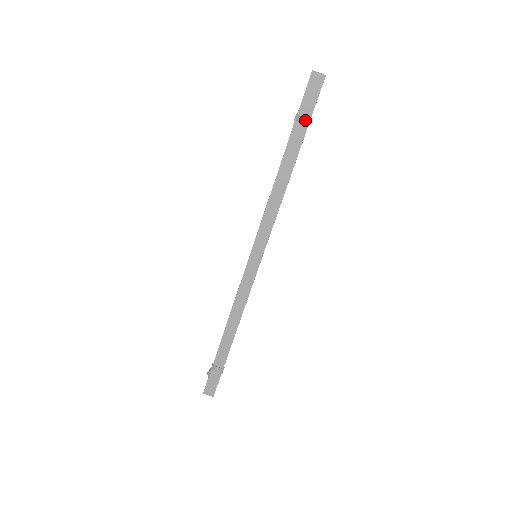
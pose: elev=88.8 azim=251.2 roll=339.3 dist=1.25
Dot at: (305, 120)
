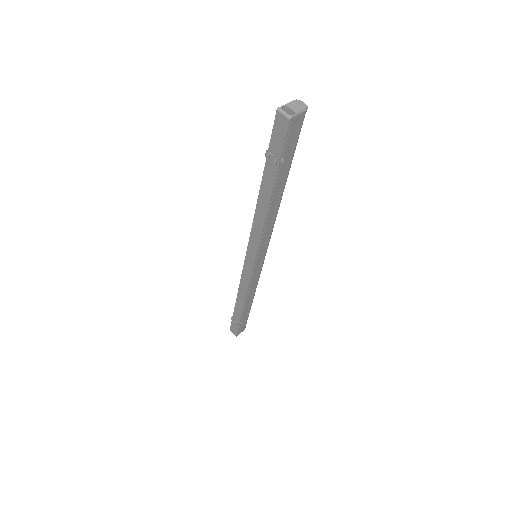
Dot at: (274, 159)
